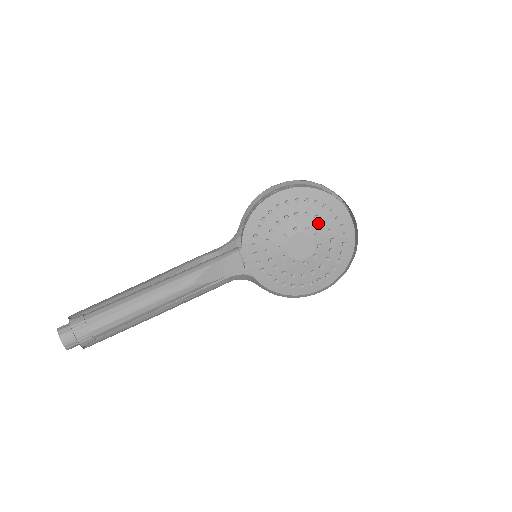
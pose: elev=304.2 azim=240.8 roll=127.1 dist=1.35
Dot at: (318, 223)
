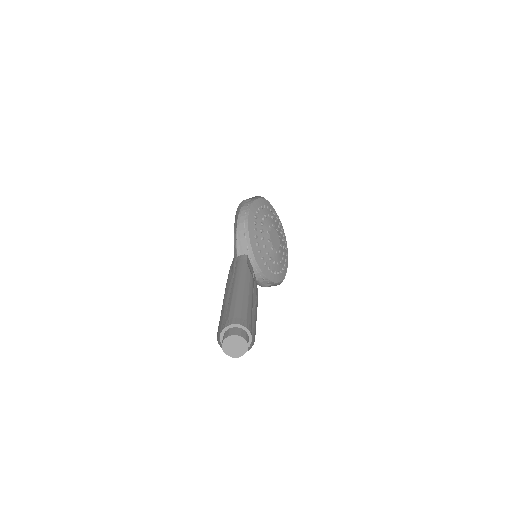
Dot at: (274, 221)
